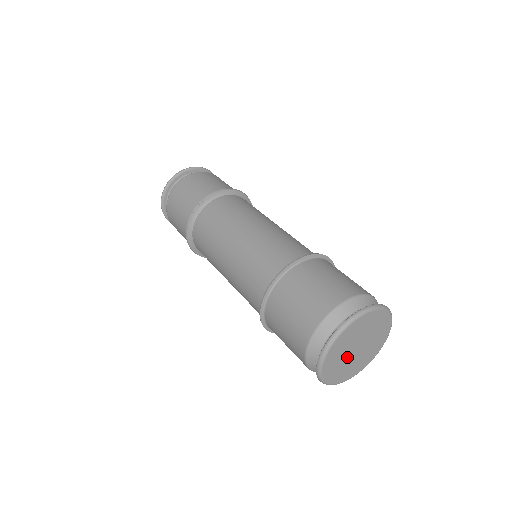
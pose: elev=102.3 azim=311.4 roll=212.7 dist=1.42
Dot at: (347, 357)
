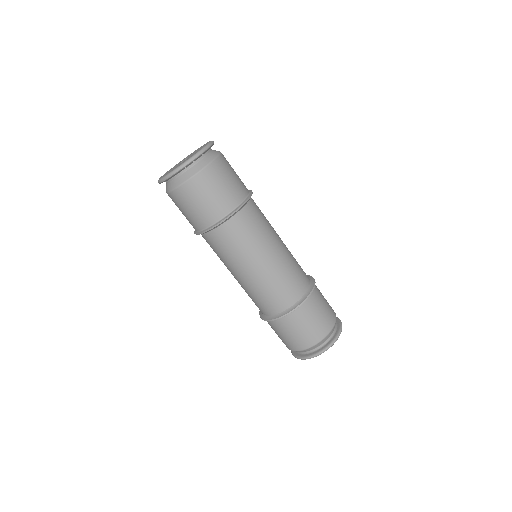
Dot at: occluded
